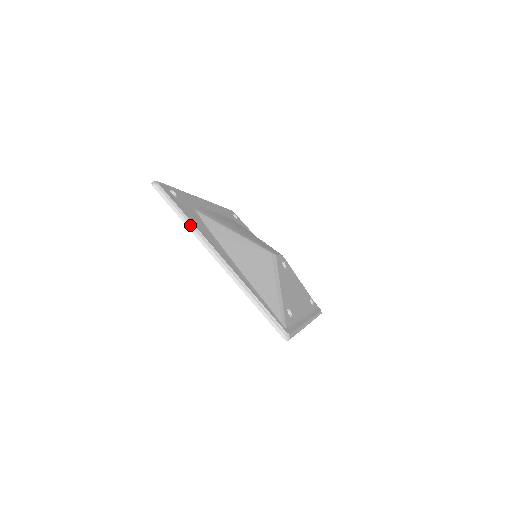
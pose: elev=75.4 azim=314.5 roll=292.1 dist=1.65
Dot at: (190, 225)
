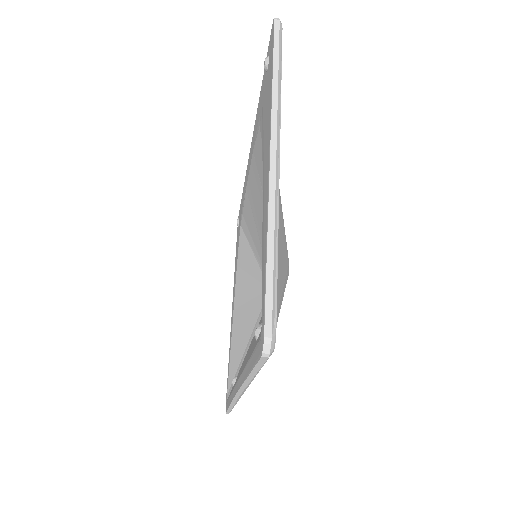
Dot at: (278, 90)
